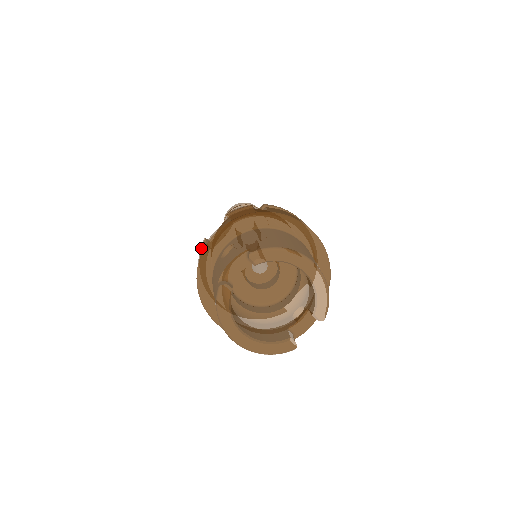
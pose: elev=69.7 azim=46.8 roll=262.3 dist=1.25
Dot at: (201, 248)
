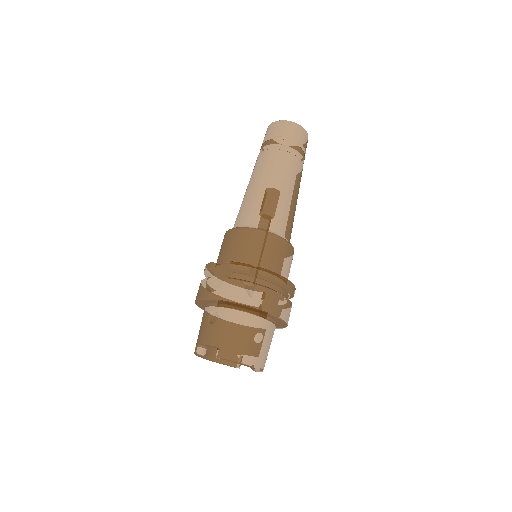
Dot at: (207, 269)
